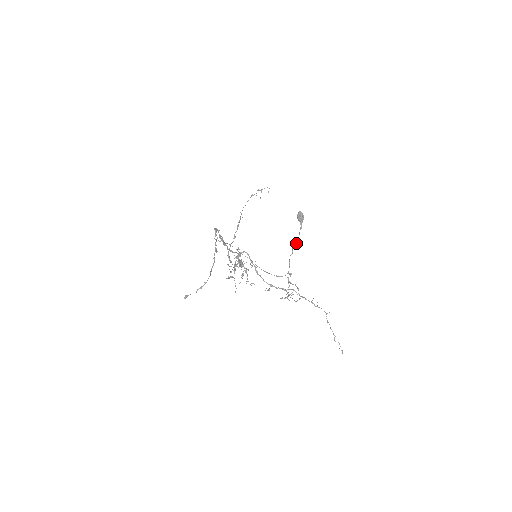
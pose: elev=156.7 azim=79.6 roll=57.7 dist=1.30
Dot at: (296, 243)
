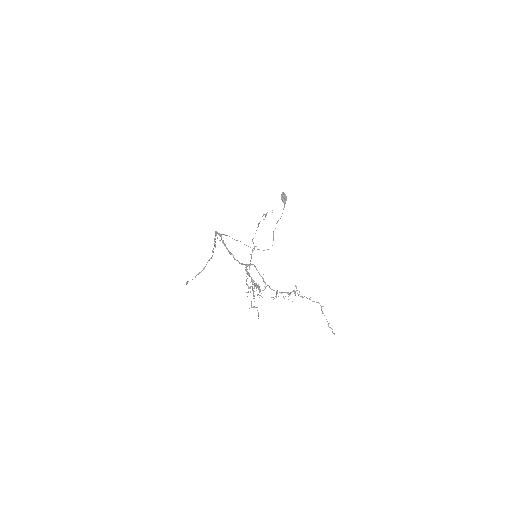
Dot at: occluded
